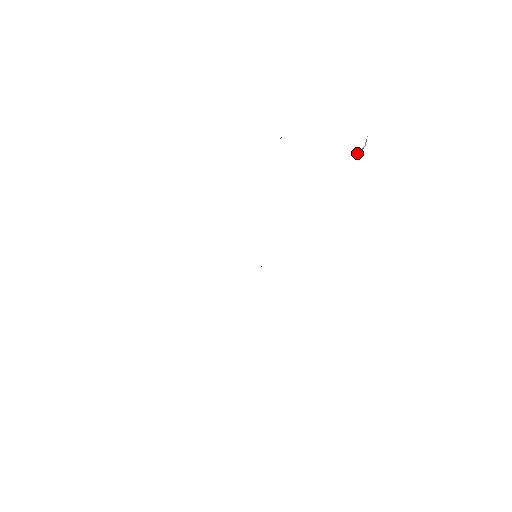
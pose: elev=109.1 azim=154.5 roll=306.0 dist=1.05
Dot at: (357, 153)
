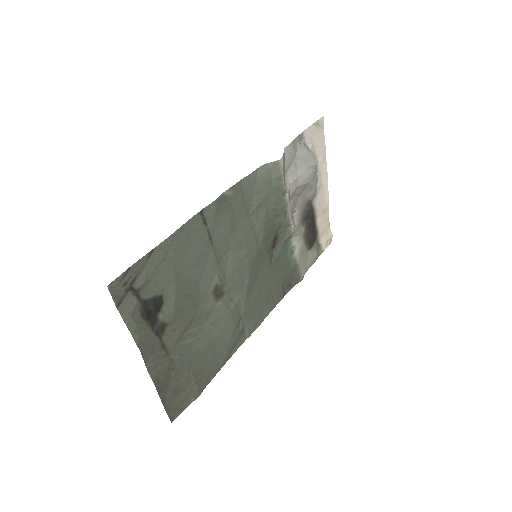
Dot at: (314, 164)
